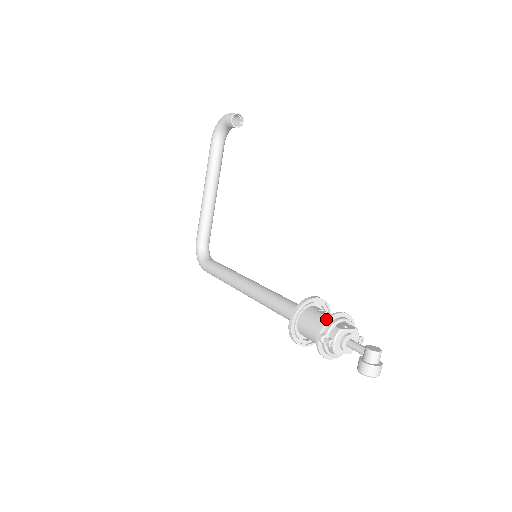
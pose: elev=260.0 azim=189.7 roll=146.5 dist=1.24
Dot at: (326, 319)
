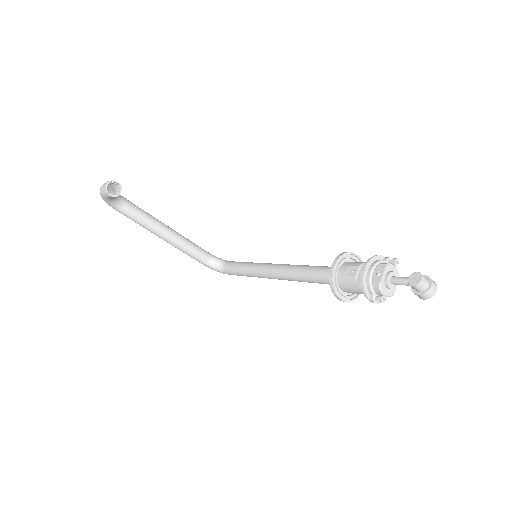
Dot at: (361, 286)
